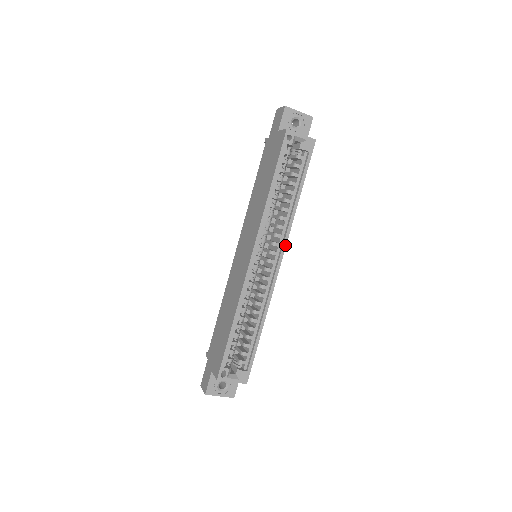
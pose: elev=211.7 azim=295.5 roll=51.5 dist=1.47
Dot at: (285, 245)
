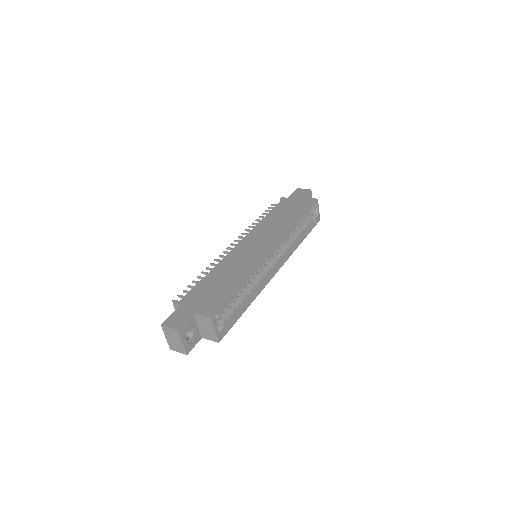
Dot at: (285, 261)
